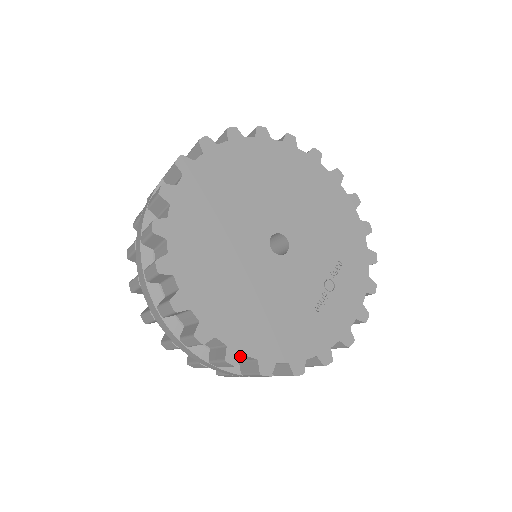
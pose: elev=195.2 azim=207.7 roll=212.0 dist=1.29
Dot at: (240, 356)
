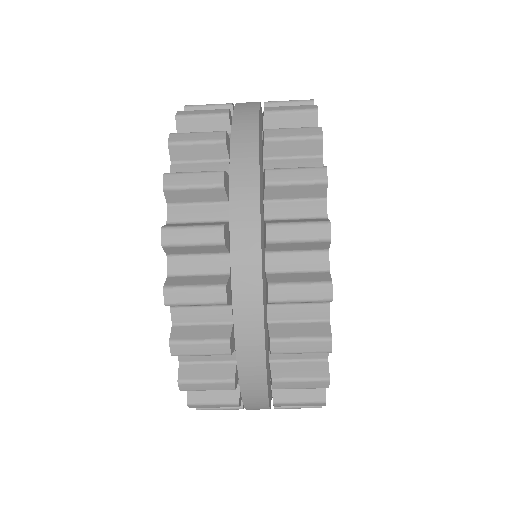
Dot at: occluded
